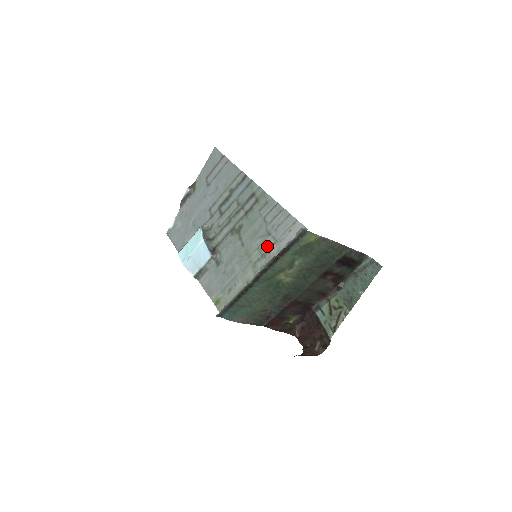
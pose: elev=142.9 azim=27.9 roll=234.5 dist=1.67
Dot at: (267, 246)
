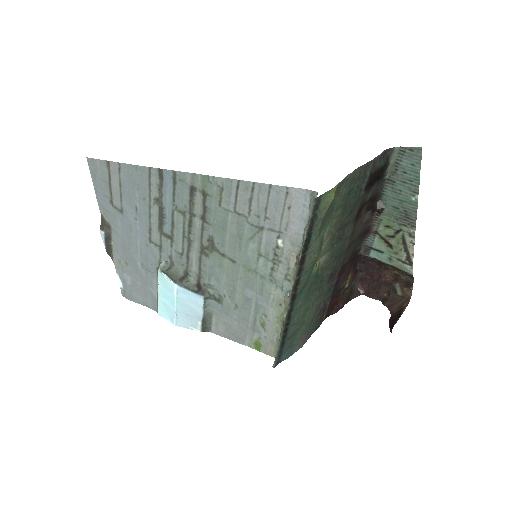
Dot at: (271, 246)
